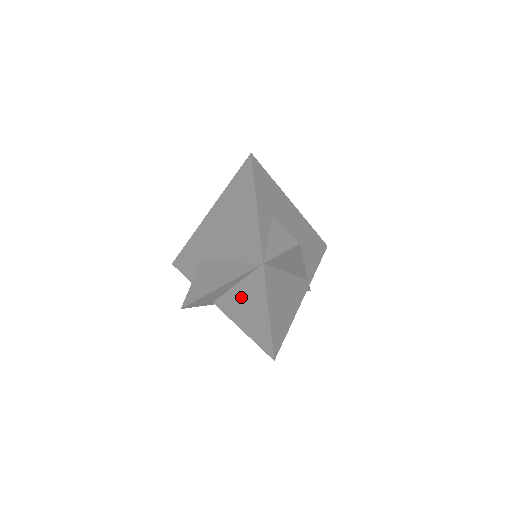
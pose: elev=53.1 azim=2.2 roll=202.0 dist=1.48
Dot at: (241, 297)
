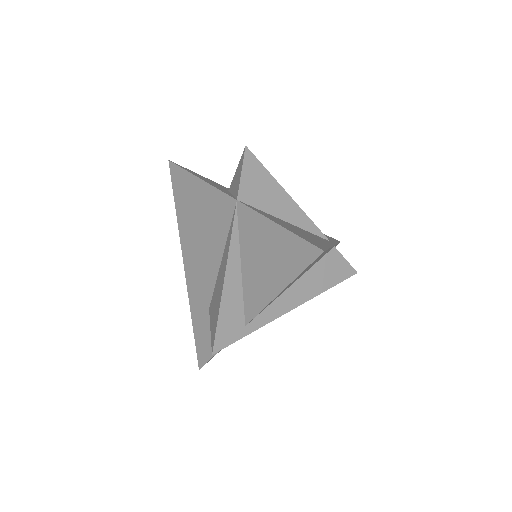
Dot at: (252, 264)
